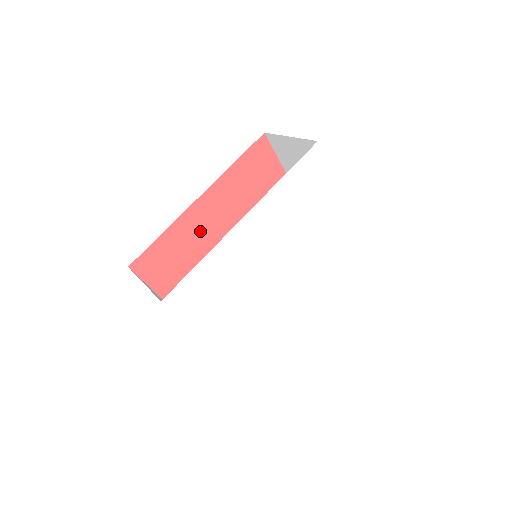
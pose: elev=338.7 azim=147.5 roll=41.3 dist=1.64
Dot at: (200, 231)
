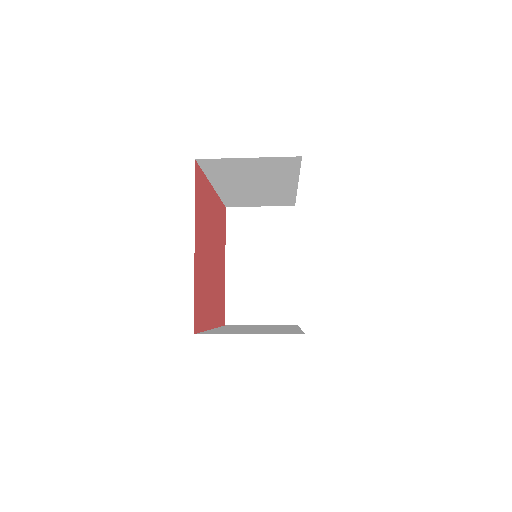
Dot at: (210, 212)
